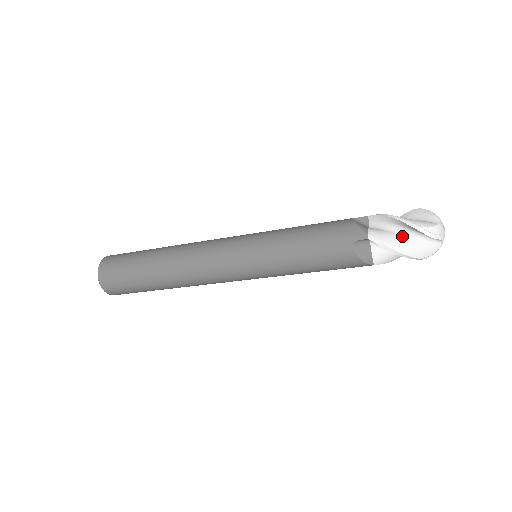
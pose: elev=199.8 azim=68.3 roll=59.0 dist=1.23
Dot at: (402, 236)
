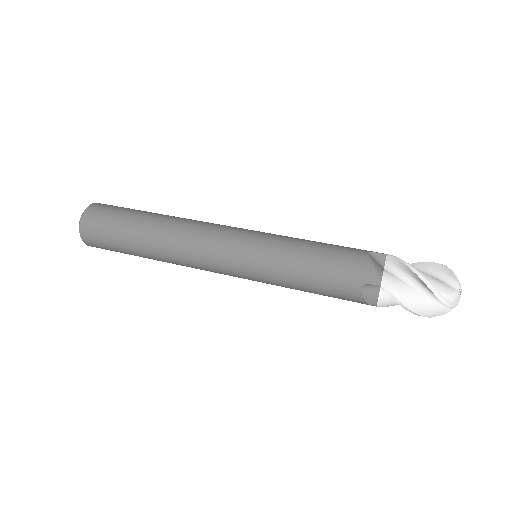
Dot at: (416, 291)
